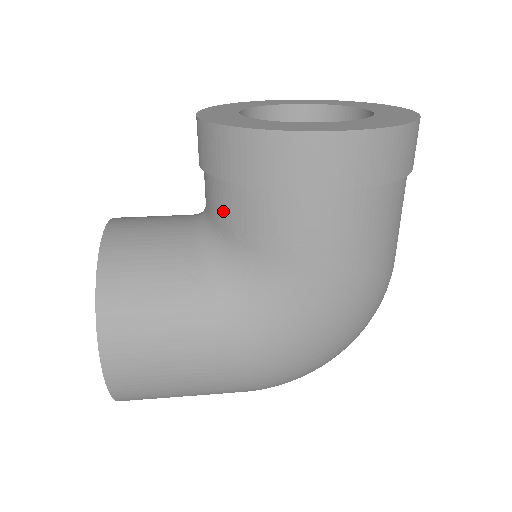
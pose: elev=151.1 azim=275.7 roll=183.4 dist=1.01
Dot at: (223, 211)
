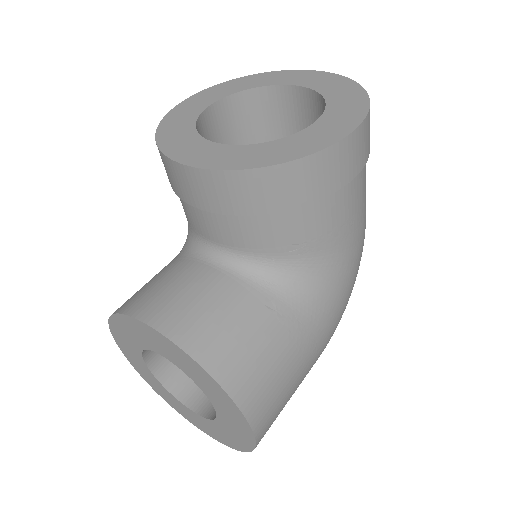
Dot at: (267, 239)
